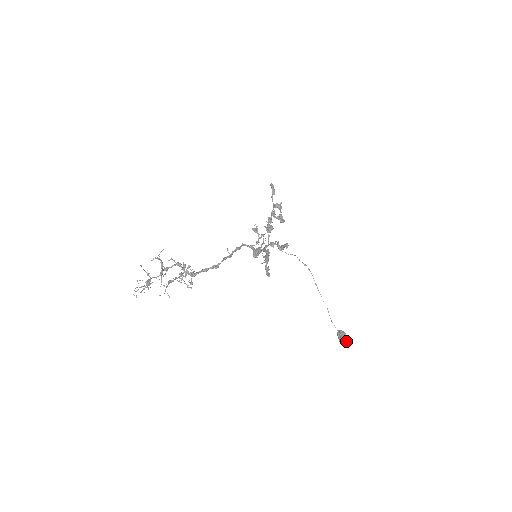
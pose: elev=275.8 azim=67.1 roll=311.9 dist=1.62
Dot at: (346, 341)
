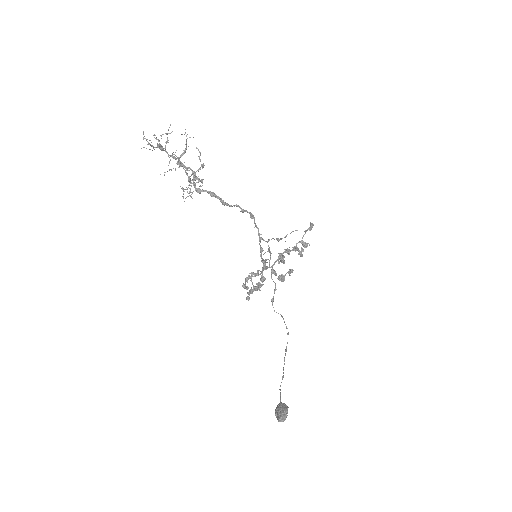
Dot at: (285, 414)
